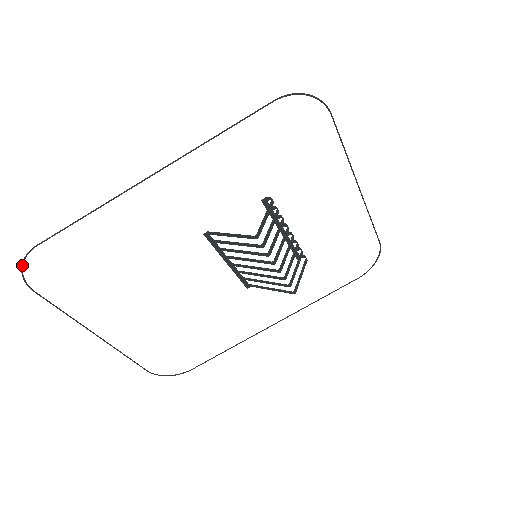
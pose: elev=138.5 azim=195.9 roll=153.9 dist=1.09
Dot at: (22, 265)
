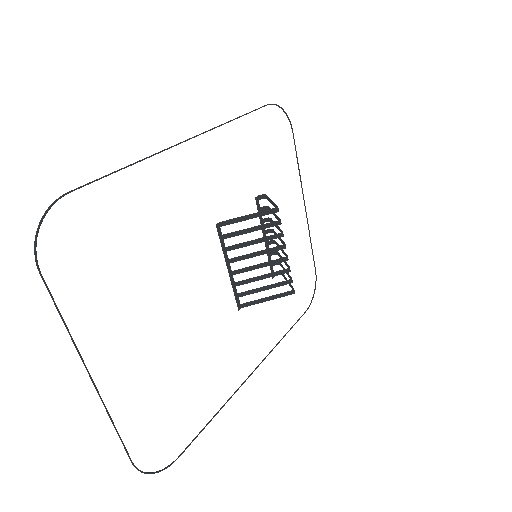
Dot at: (42, 220)
